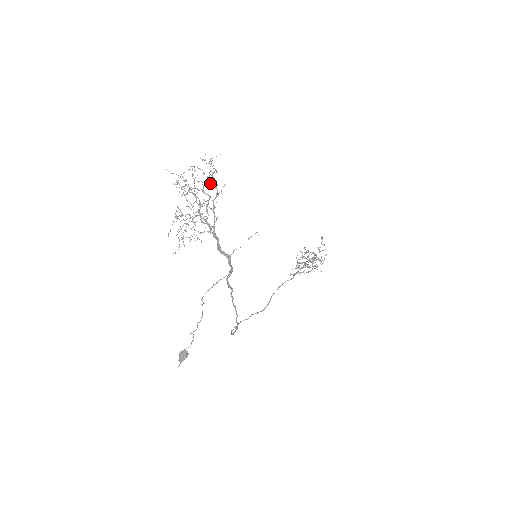
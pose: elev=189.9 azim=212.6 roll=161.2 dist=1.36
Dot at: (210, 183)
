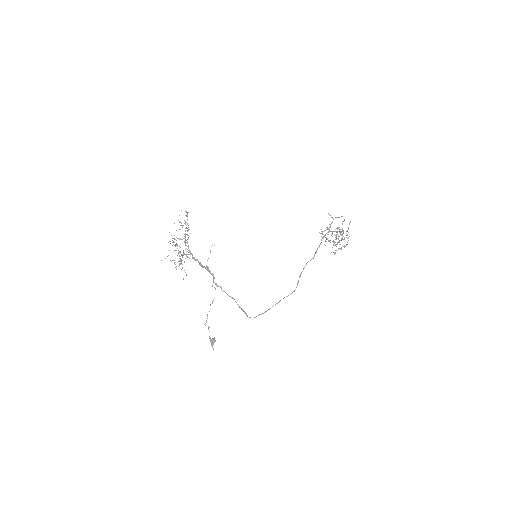
Dot at: occluded
